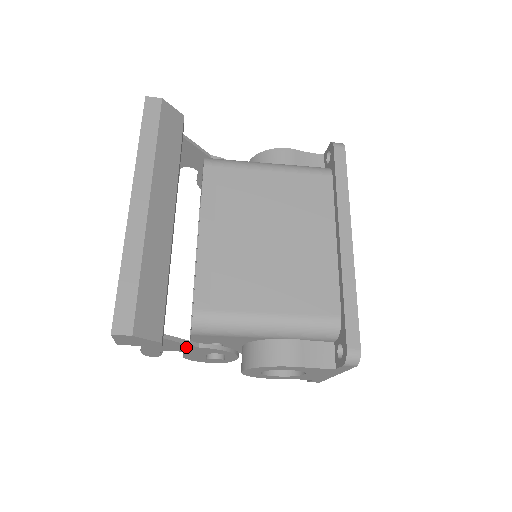
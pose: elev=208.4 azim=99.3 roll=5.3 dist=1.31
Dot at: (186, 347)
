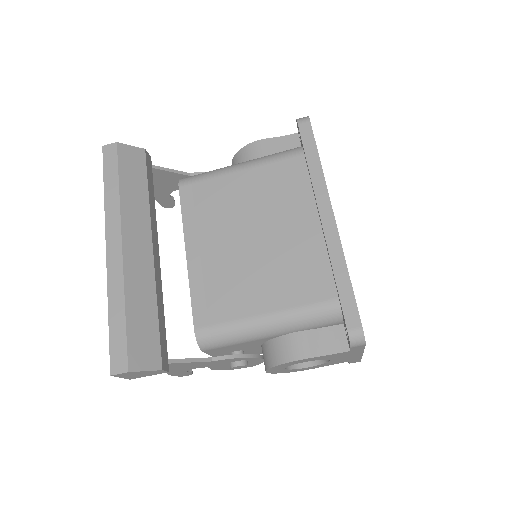
Dot at: (202, 364)
